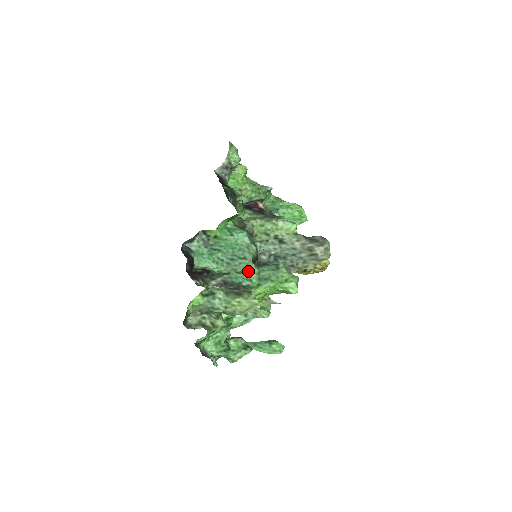
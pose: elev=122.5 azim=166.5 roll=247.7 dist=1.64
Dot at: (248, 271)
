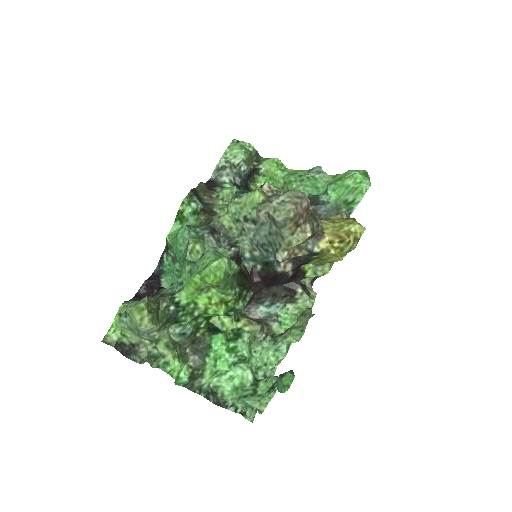
Dot at: (182, 273)
